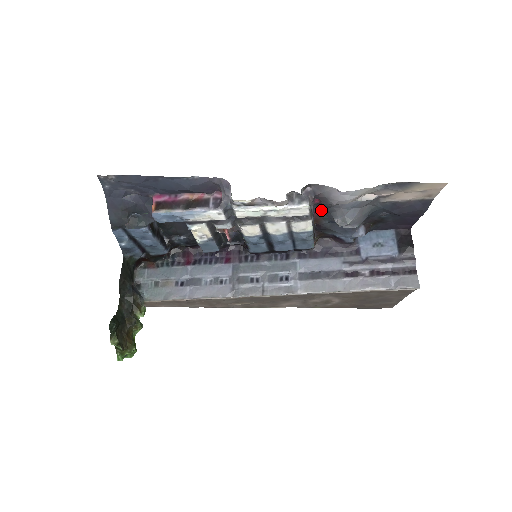
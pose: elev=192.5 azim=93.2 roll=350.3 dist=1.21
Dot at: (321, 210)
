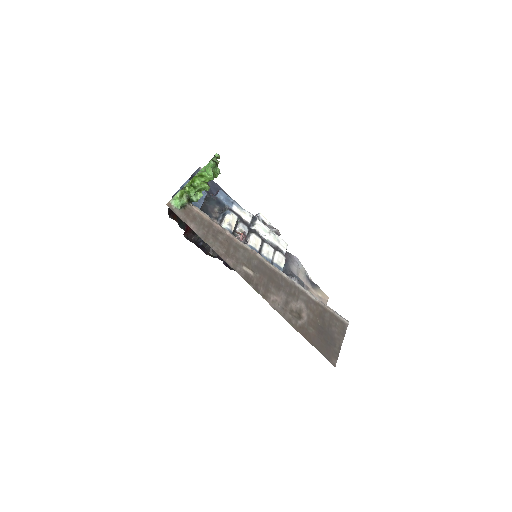
Dot at: occluded
